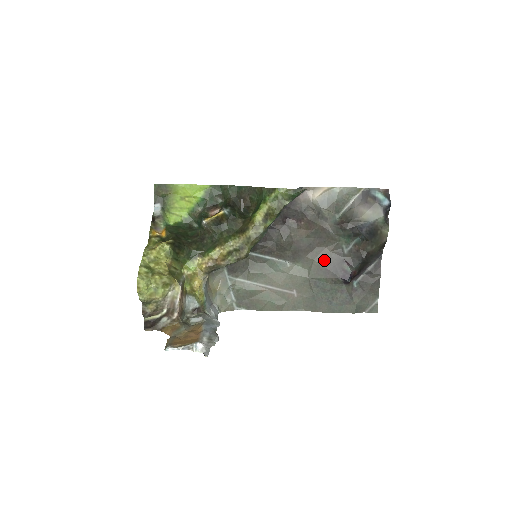
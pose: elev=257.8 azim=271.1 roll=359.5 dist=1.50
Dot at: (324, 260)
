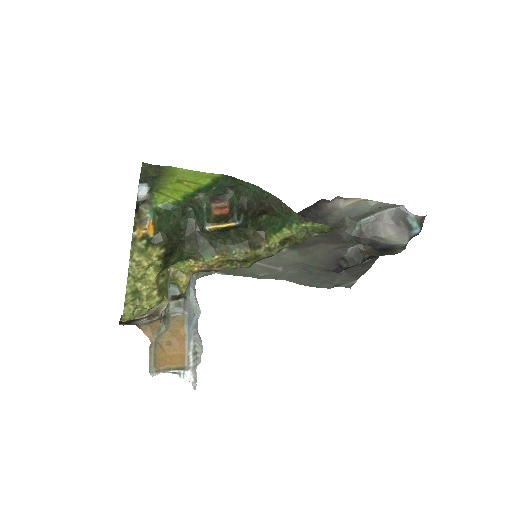
Dot at: (324, 254)
